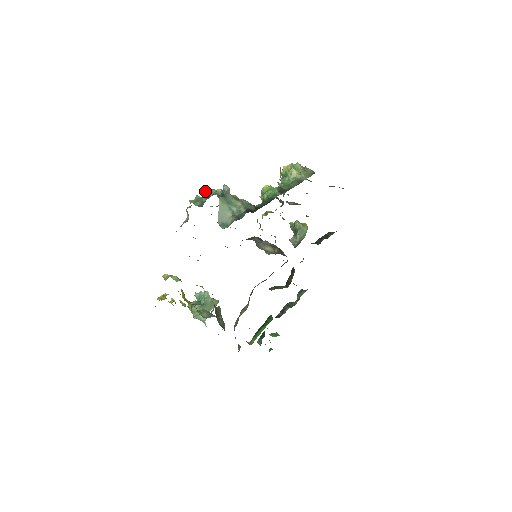
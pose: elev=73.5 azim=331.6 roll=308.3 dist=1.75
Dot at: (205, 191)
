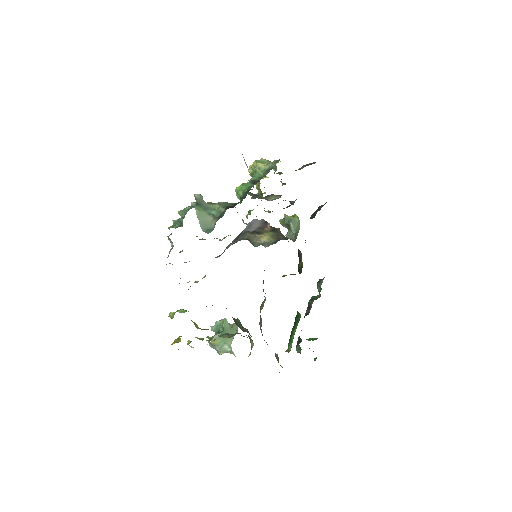
Dot at: (180, 213)
